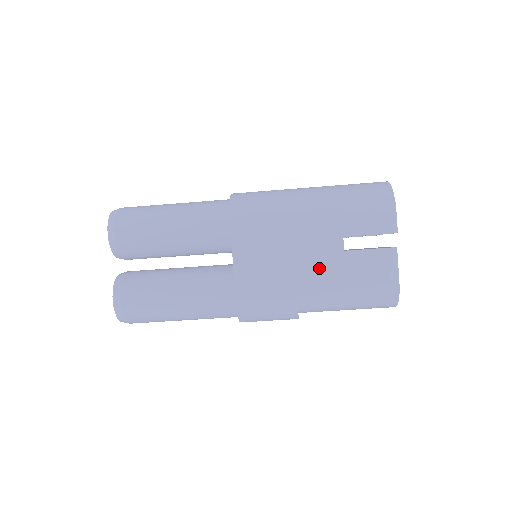
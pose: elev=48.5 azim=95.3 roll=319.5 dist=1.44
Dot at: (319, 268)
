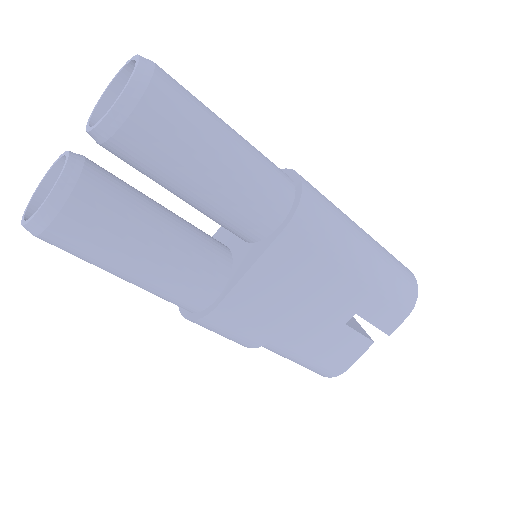
Dot at: (309, 323)
